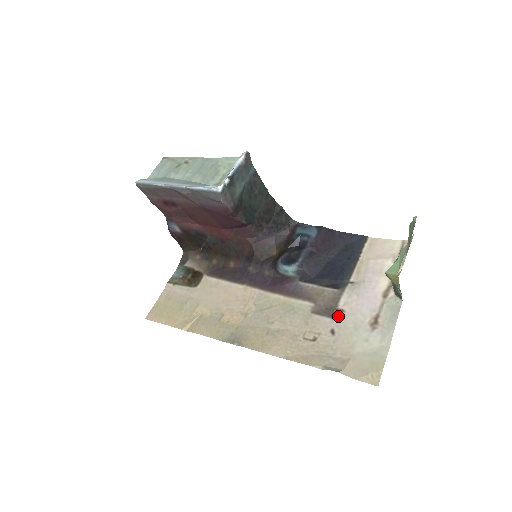
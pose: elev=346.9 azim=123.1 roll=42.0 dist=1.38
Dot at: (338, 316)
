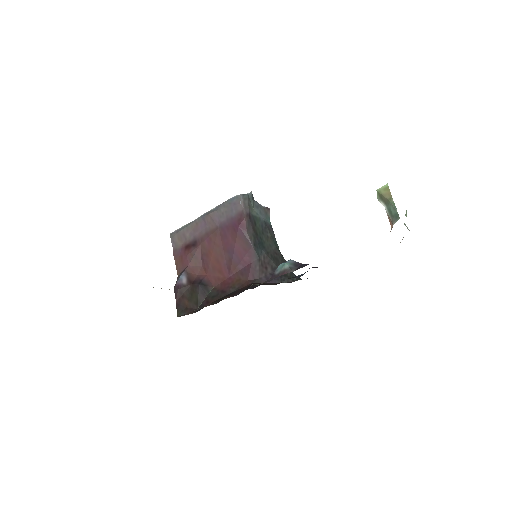
Dot at: occluded
